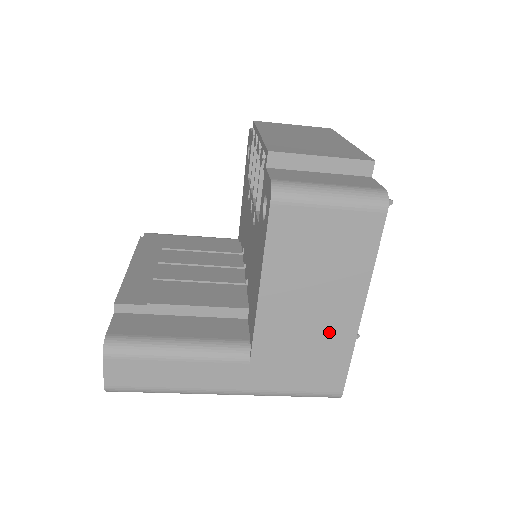
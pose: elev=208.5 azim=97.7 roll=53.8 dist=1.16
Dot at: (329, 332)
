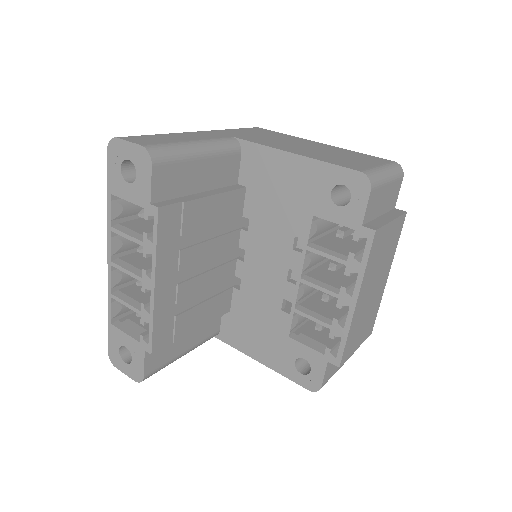
Dot at: occluded
